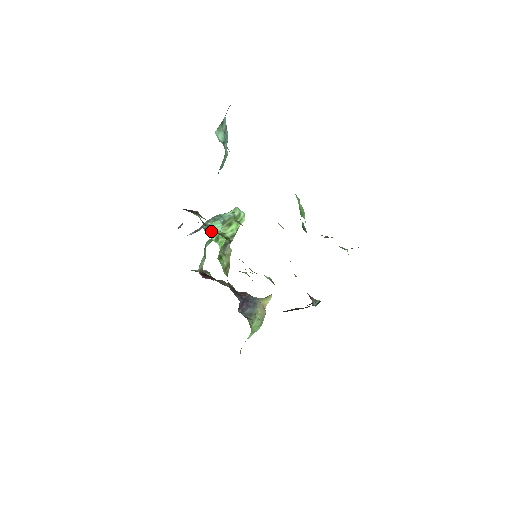
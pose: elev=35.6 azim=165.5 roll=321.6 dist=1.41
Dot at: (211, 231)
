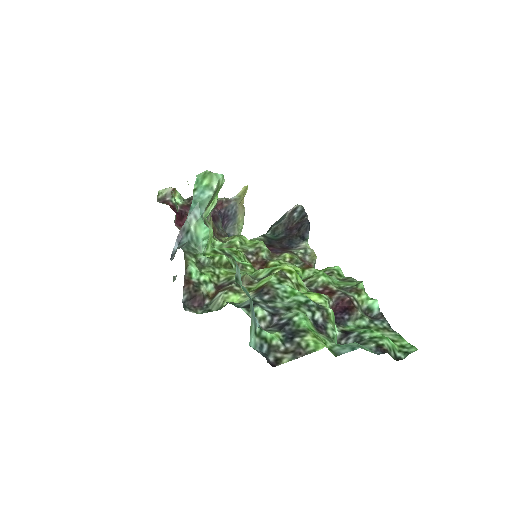
Dot at: (199, 240)
